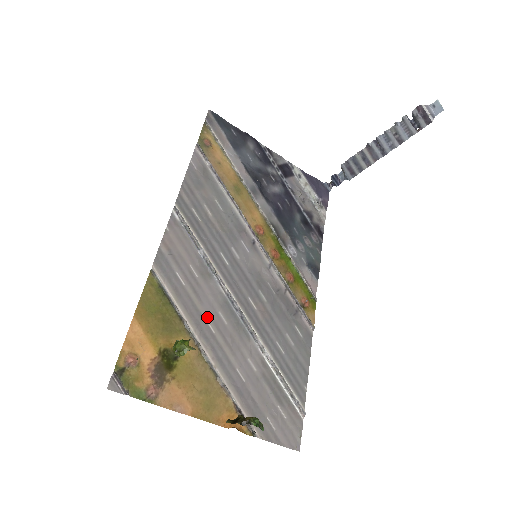
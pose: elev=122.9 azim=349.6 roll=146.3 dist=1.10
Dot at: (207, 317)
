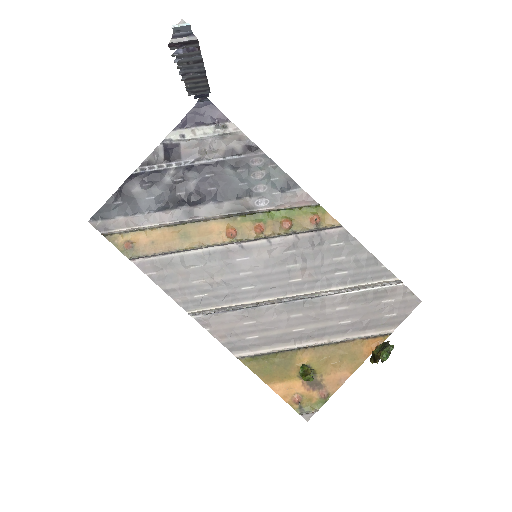
Dot at: (290, 329)
